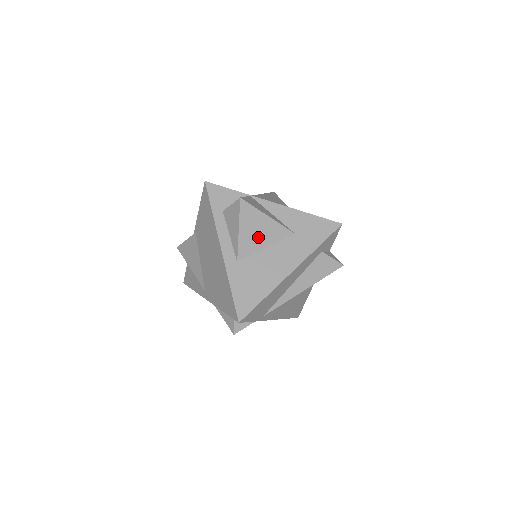
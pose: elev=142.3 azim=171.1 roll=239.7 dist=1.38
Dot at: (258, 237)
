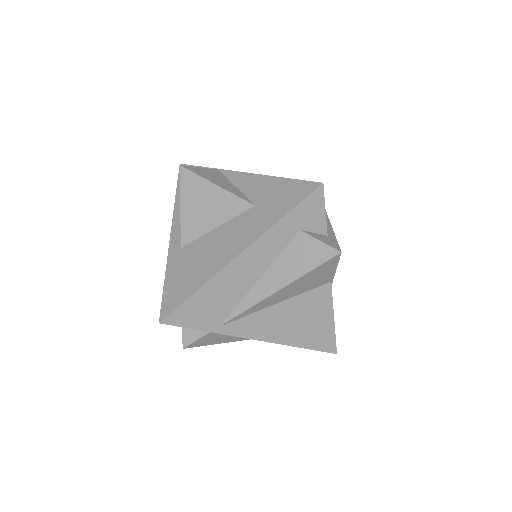
Dot at: (205, 214)
